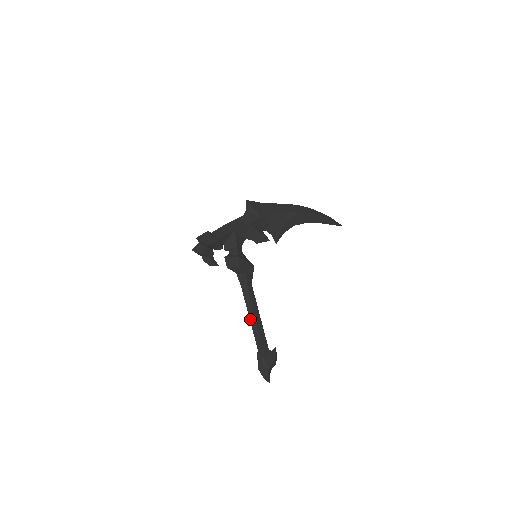
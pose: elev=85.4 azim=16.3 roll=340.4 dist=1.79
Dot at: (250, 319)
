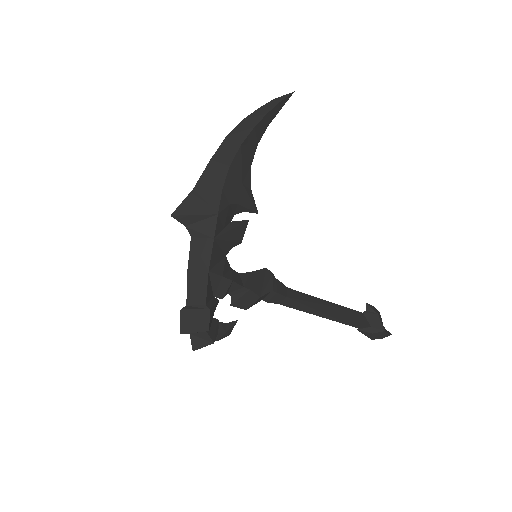
Dot at: occluded
